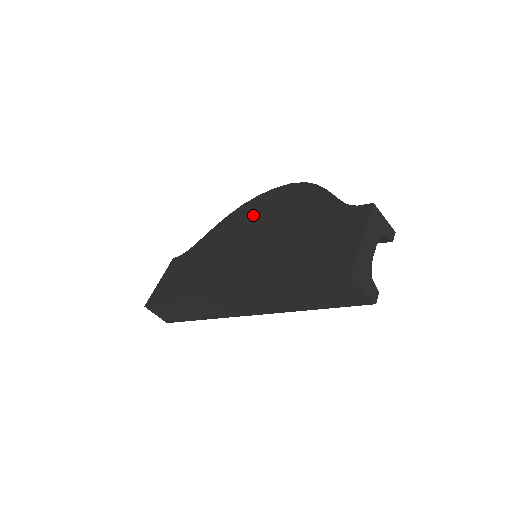
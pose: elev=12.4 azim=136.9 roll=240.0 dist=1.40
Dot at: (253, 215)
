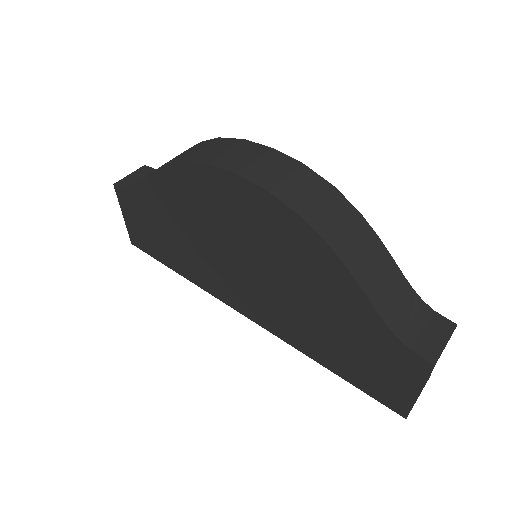
Dot at: (223, 213)
